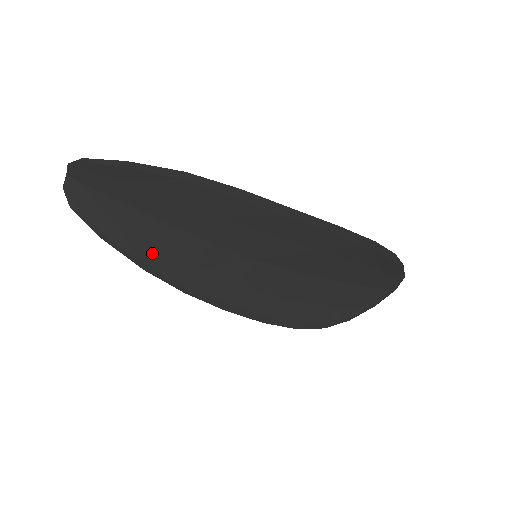
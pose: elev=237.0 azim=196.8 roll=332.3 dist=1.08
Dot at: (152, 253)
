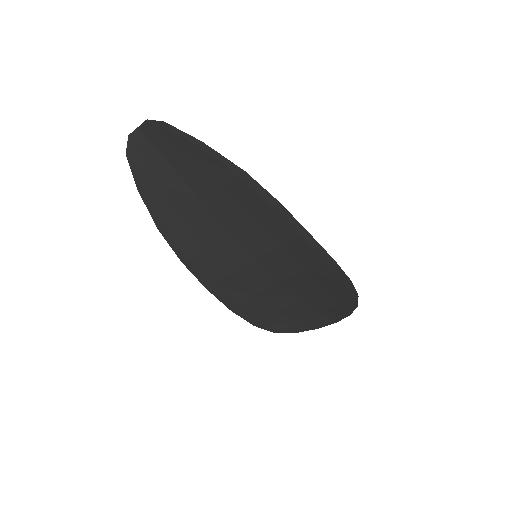
Dot at: (174, 220)
